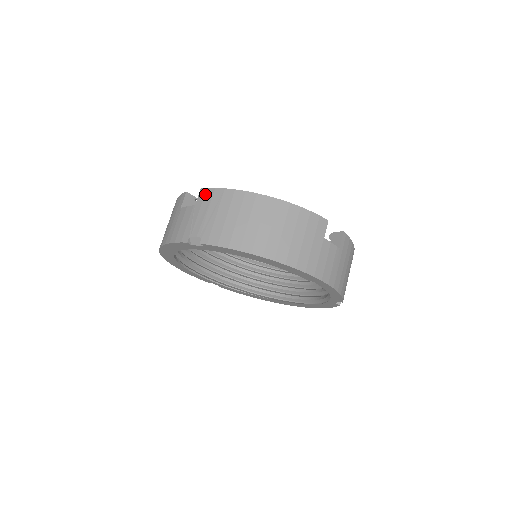
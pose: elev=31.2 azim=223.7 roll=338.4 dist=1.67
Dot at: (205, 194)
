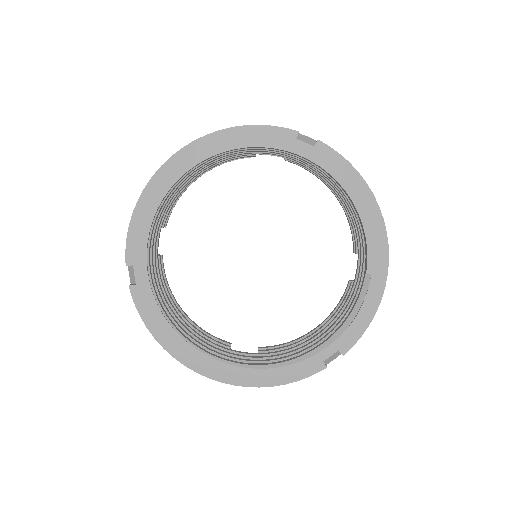
Dot at: occluded
